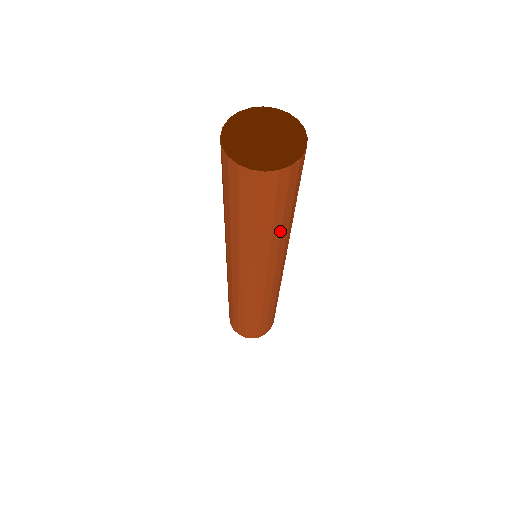
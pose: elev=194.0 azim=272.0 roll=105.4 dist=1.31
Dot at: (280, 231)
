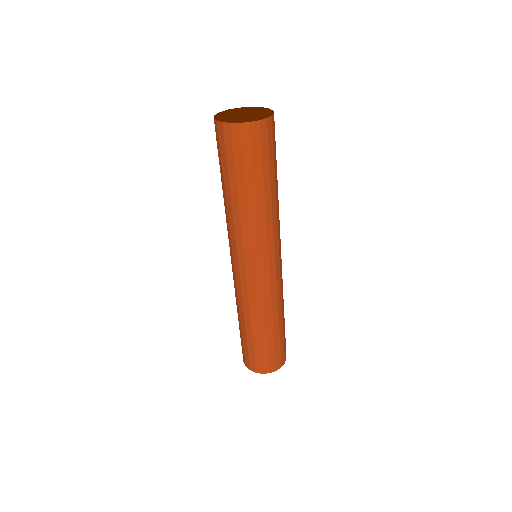
Dot at: (263, 199)
